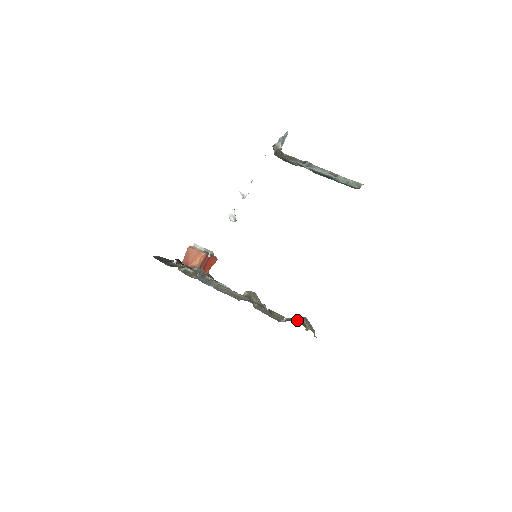
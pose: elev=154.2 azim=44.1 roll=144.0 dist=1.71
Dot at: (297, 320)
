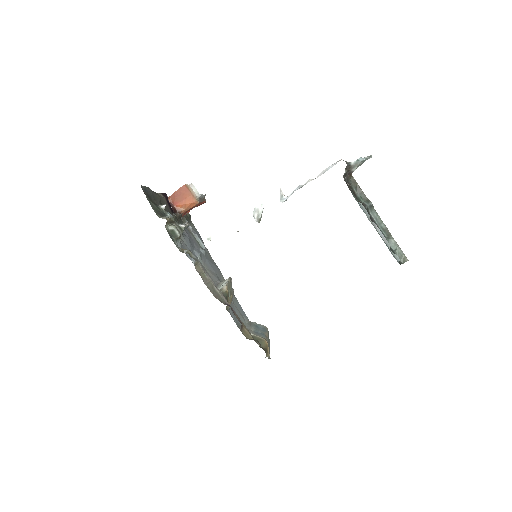
Dot at: (262, 343)
